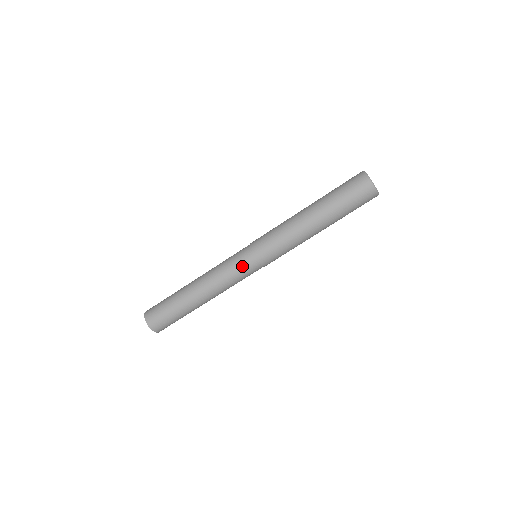
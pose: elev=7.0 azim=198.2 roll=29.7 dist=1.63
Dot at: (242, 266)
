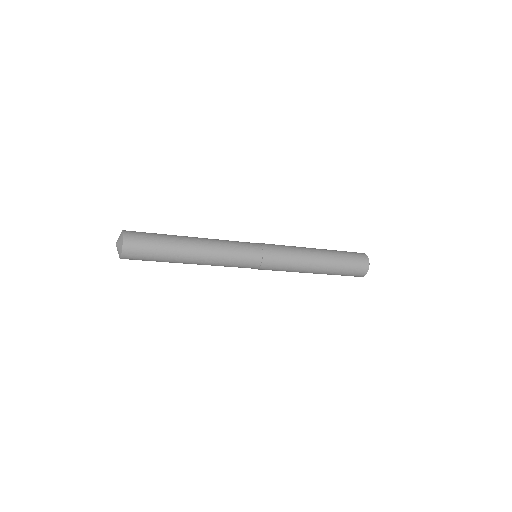
Dot at: (245, 265)
